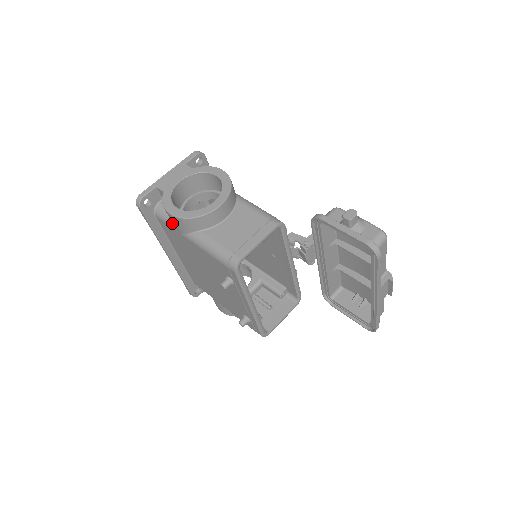
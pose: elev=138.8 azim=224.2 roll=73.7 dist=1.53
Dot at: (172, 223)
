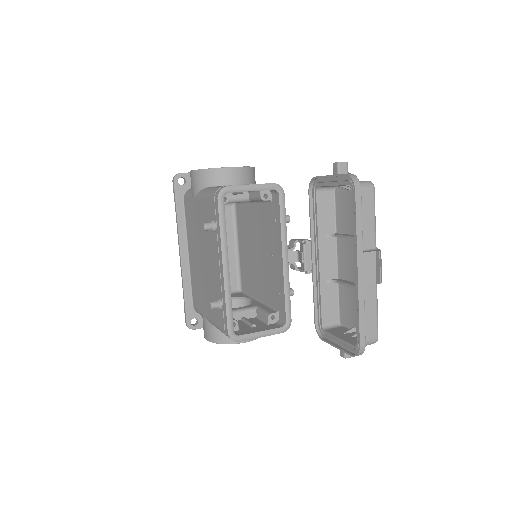
Dot at: occluded
